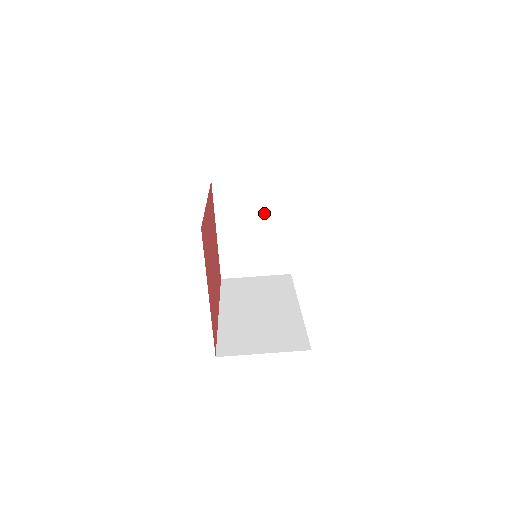
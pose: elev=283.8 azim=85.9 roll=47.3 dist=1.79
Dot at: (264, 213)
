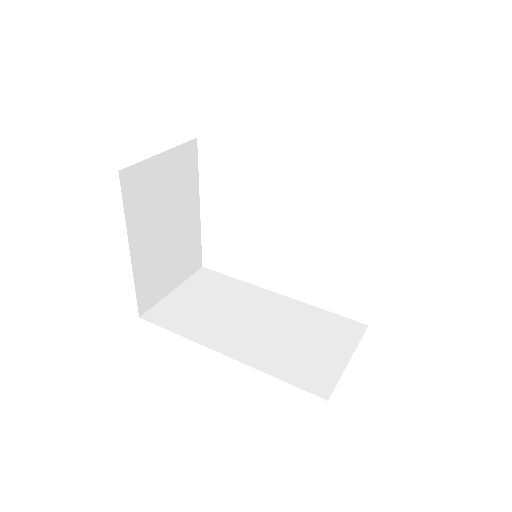
Dot at: (177, 199)
